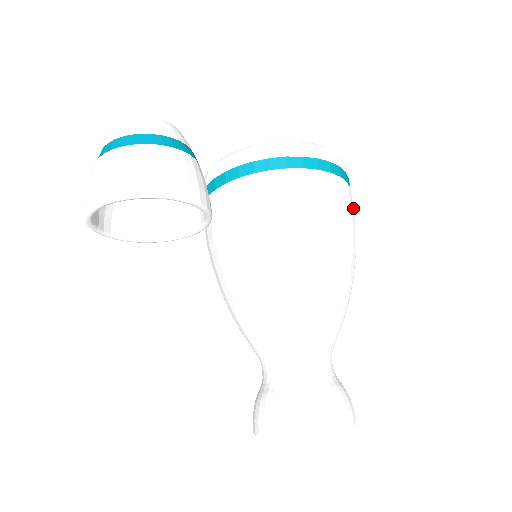
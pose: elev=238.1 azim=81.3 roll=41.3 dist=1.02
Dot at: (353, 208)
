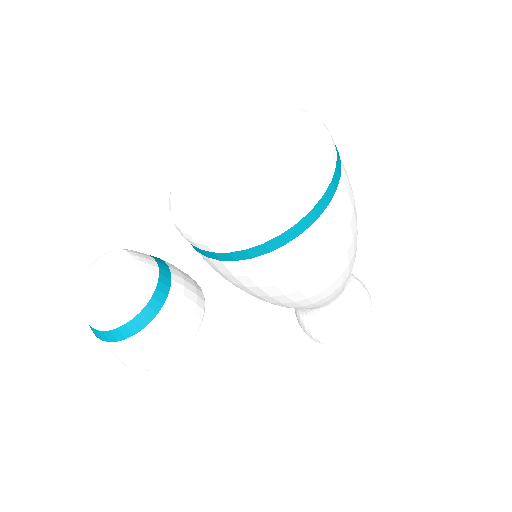
Dot at: (343, 213)
